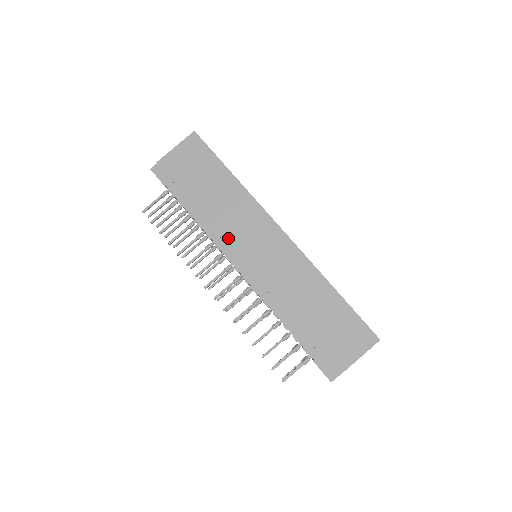
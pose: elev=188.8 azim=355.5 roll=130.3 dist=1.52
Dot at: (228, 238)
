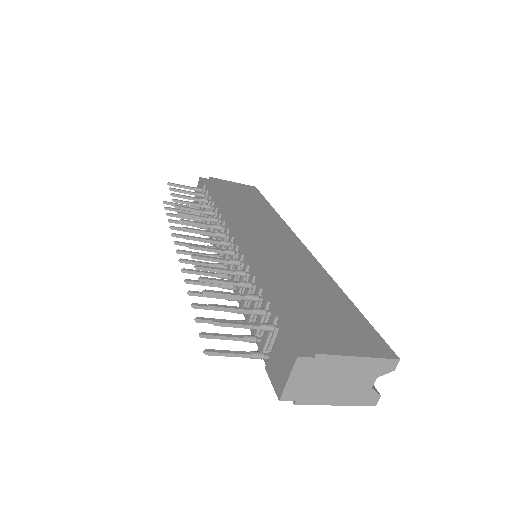
Dot at: (241, 220)
